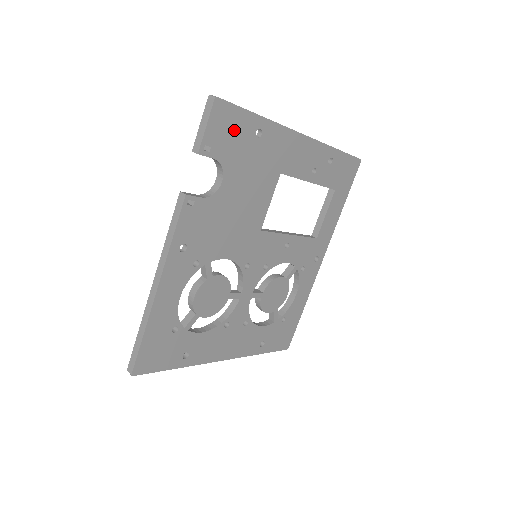
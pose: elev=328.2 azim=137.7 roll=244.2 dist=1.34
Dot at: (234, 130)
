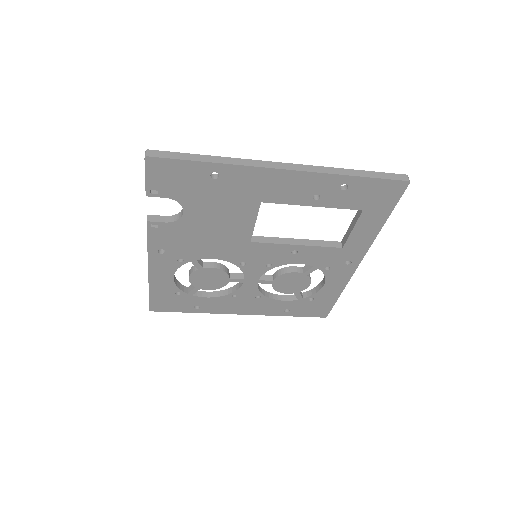
Dot at: (180, 176)
